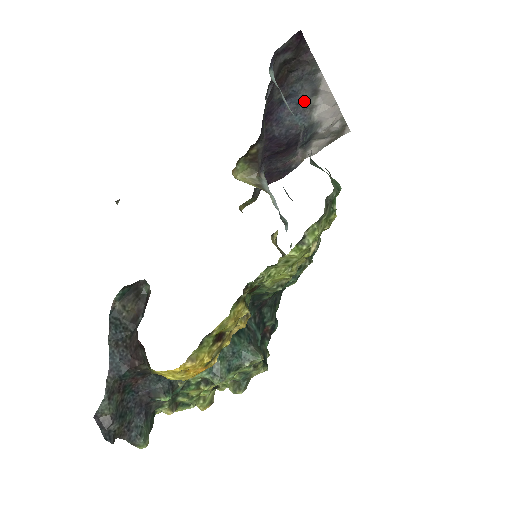
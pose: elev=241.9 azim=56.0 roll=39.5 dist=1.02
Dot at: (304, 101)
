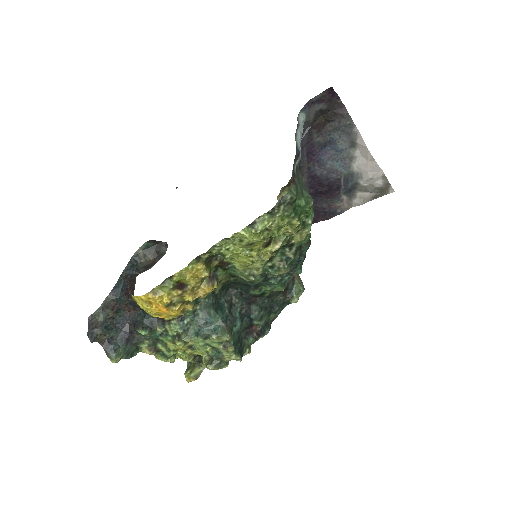
Dot at: (344, 150)
